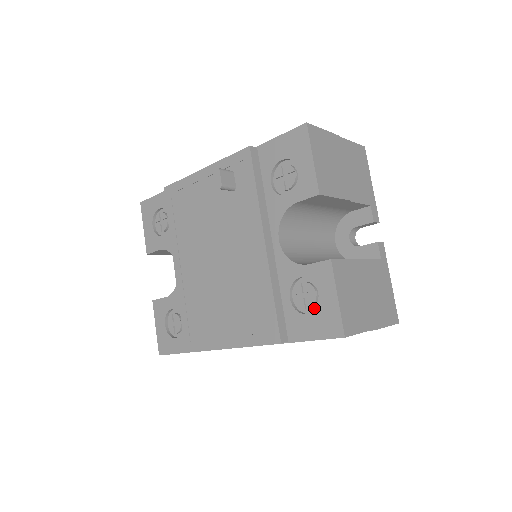
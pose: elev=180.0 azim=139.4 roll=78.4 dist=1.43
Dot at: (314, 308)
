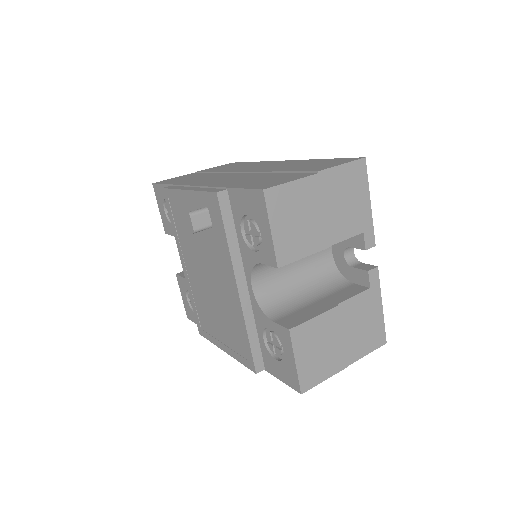
Dot at: (281, 356)
